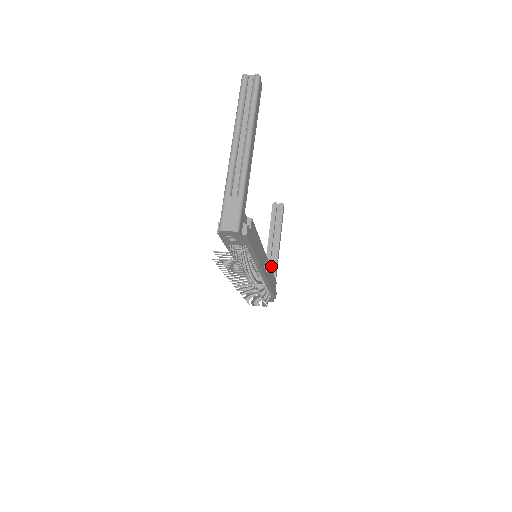
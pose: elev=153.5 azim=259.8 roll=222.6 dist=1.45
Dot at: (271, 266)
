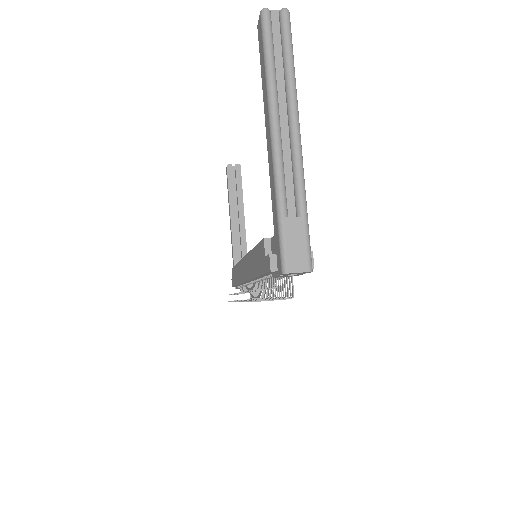
Dot at: (238, 245)
